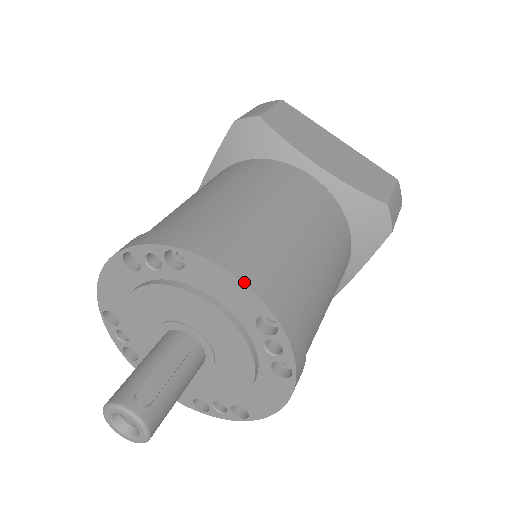
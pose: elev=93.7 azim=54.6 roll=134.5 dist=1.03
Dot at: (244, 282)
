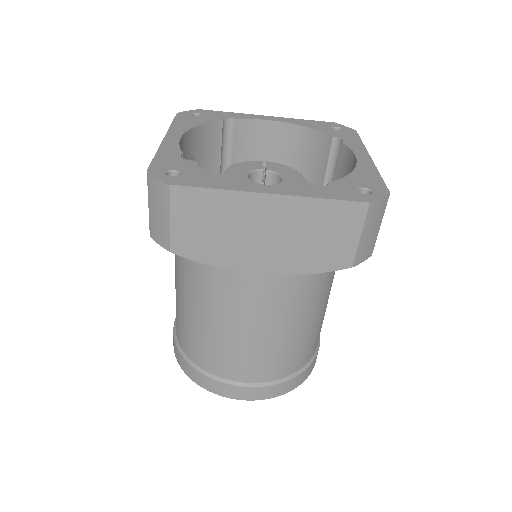
Dot at: (253, 400)
